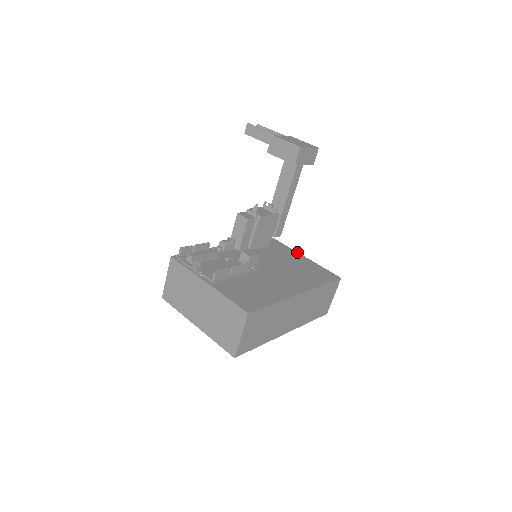
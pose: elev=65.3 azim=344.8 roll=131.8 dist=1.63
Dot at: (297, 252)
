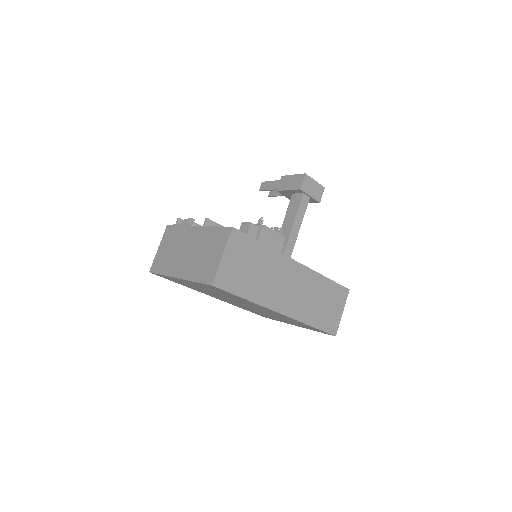
Dot at: occluded
